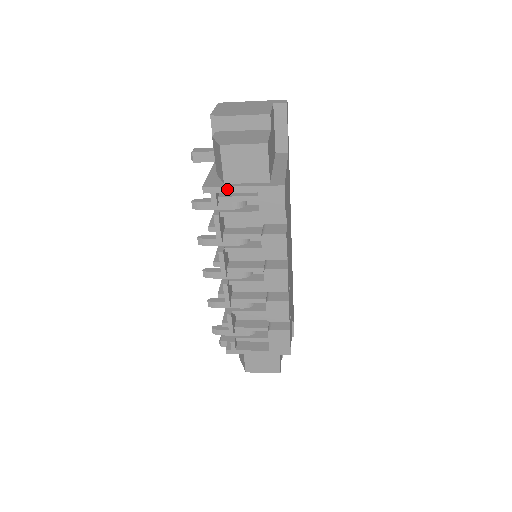
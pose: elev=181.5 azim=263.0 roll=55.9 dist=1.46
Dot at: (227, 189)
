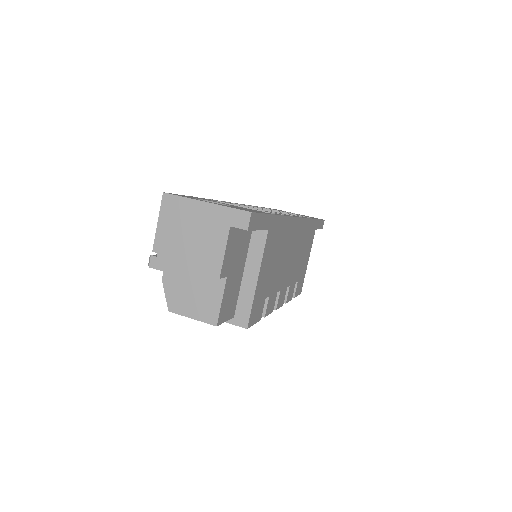
Dot at: occluded
